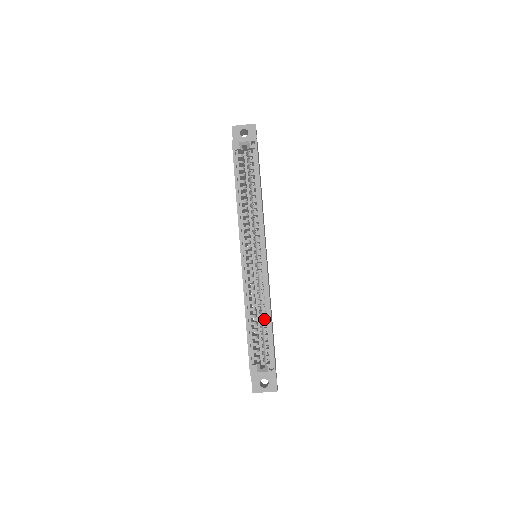
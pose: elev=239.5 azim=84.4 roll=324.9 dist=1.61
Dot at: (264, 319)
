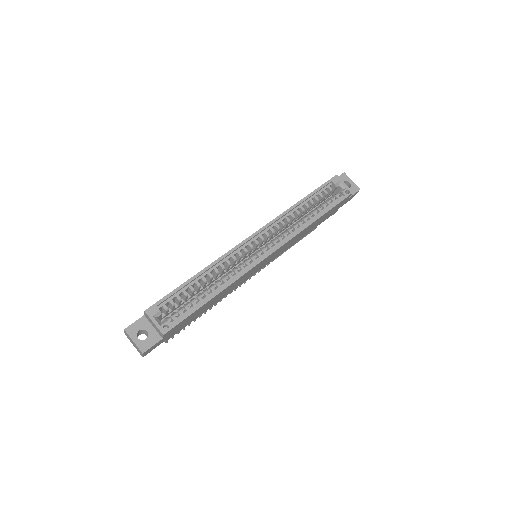
Dot at: (209, 291)
